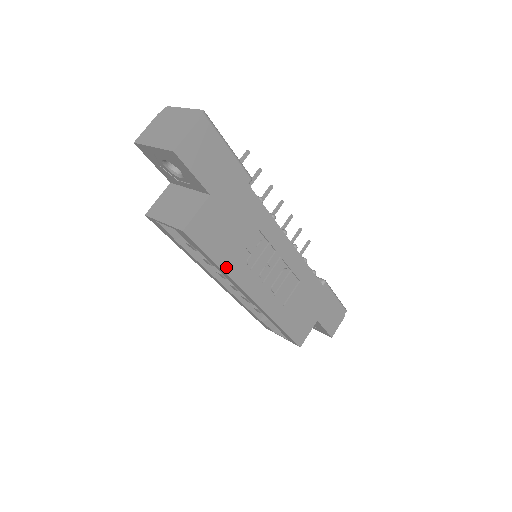
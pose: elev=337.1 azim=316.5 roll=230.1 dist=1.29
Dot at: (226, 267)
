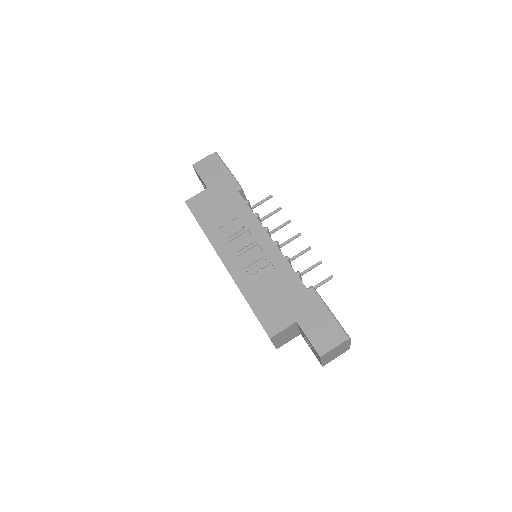
Dot at: (207, 231)
